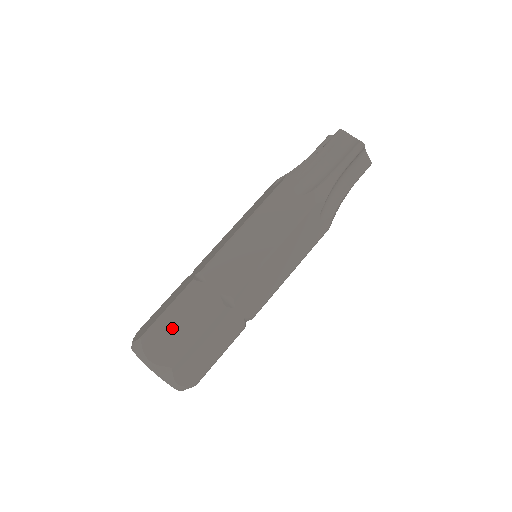
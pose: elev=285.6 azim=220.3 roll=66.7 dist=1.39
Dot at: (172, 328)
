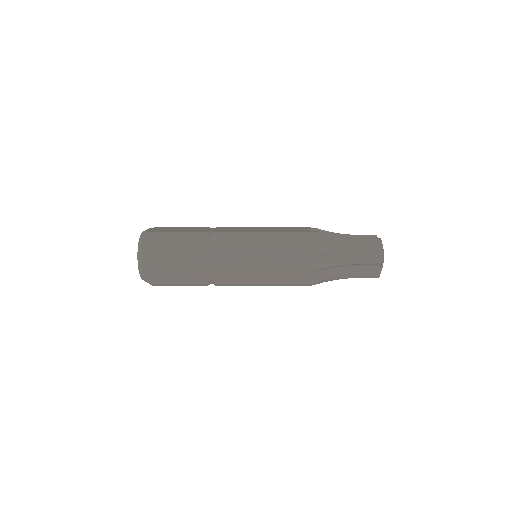
Dot at: (170, 273)
